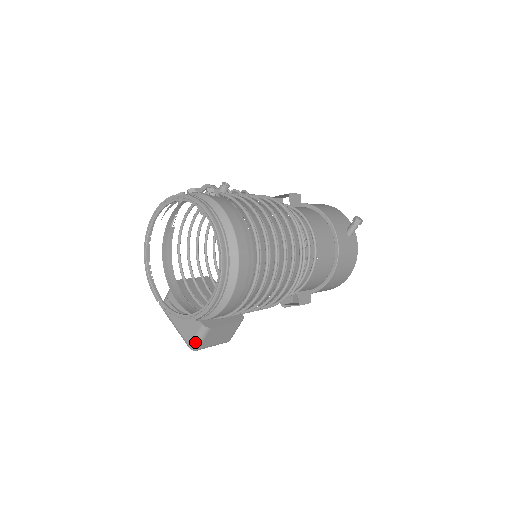
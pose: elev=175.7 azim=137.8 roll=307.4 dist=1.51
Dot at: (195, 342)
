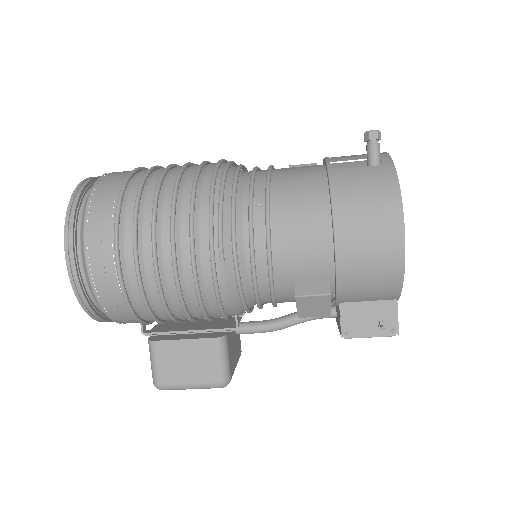
Dot at: (152, 371)
